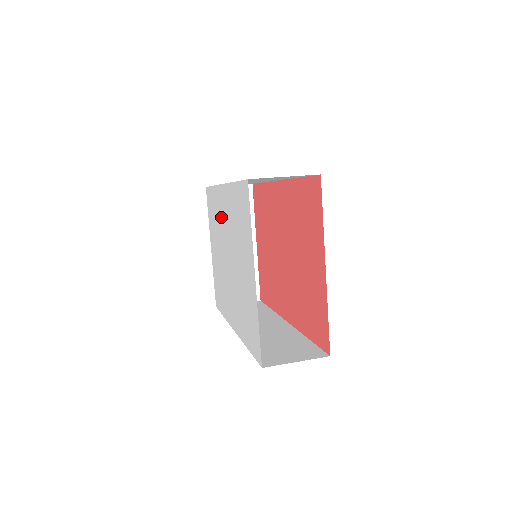
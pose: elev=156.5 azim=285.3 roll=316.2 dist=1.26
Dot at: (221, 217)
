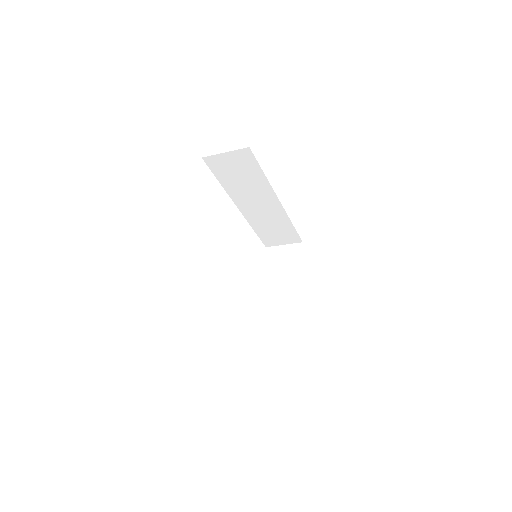
Dot at: occluded
